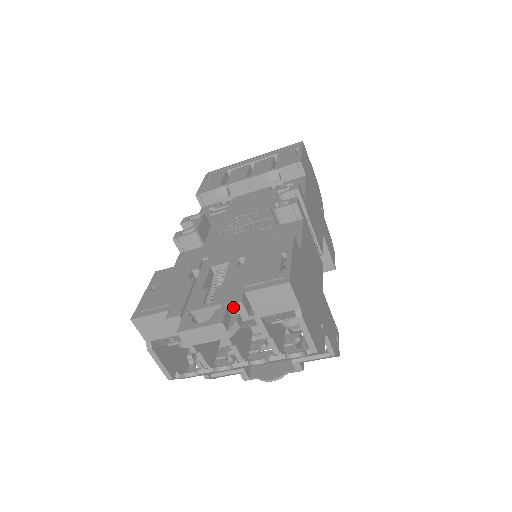
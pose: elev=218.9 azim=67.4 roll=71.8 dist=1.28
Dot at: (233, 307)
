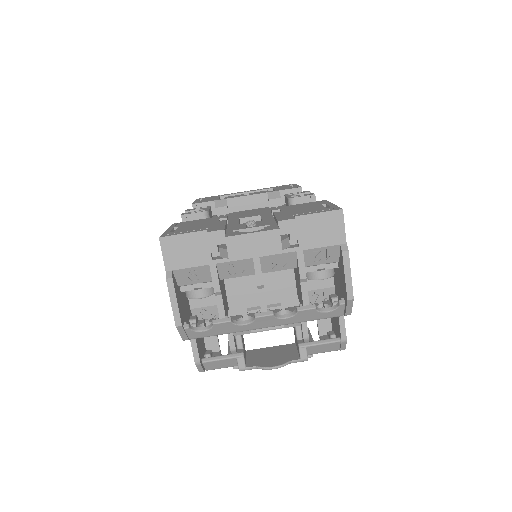
Dot at: (285, 224)
